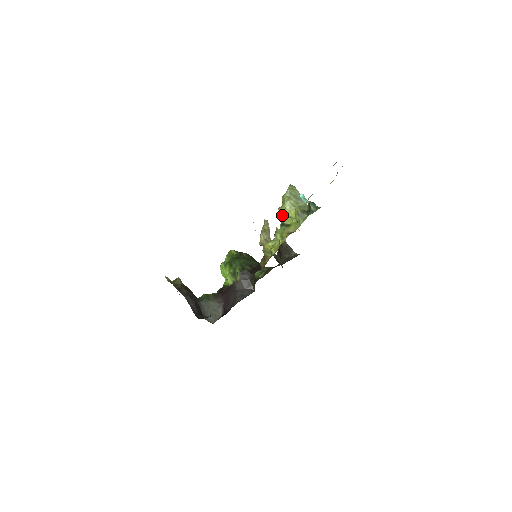
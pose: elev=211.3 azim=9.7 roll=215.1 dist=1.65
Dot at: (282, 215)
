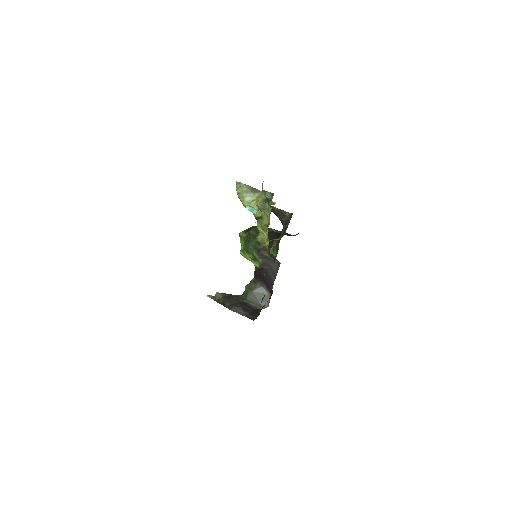
Dot at: occluded
